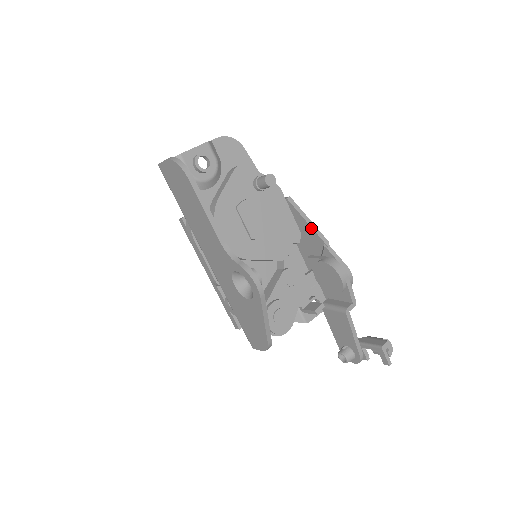
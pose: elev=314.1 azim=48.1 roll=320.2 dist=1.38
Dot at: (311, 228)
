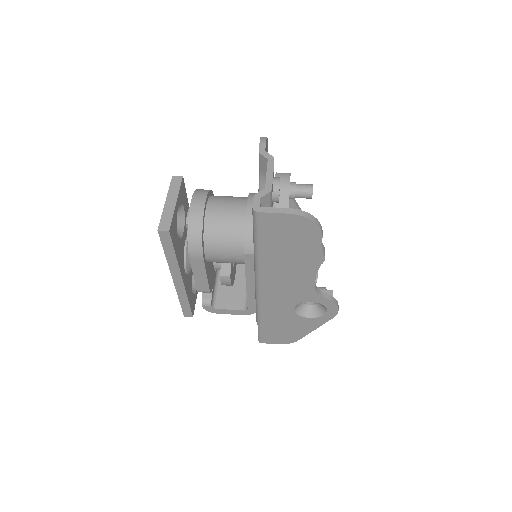
Dot at: occluded
